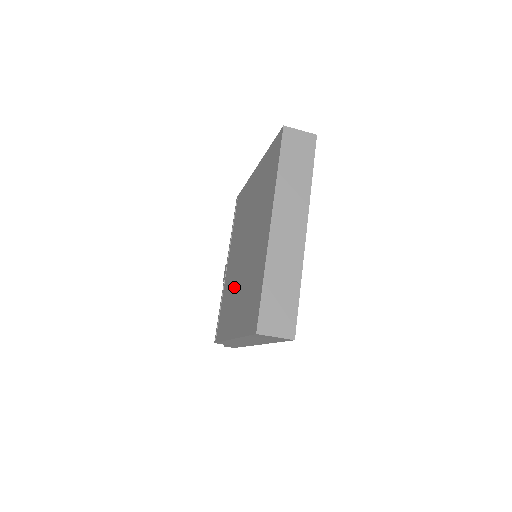
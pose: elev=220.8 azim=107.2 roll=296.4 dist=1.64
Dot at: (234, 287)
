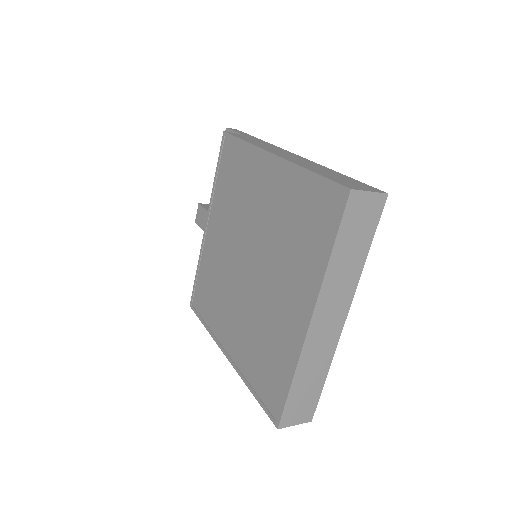
Dot at: (227, 289)
